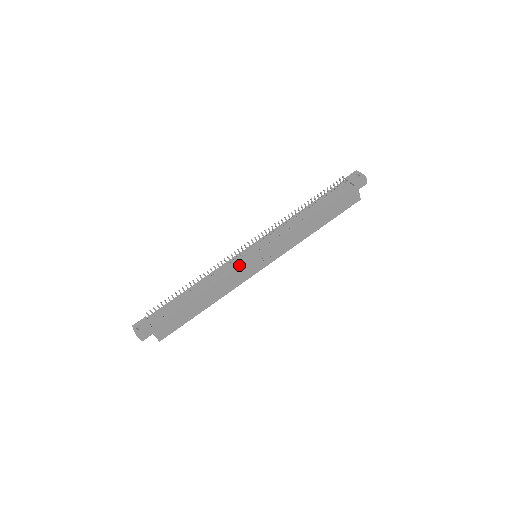
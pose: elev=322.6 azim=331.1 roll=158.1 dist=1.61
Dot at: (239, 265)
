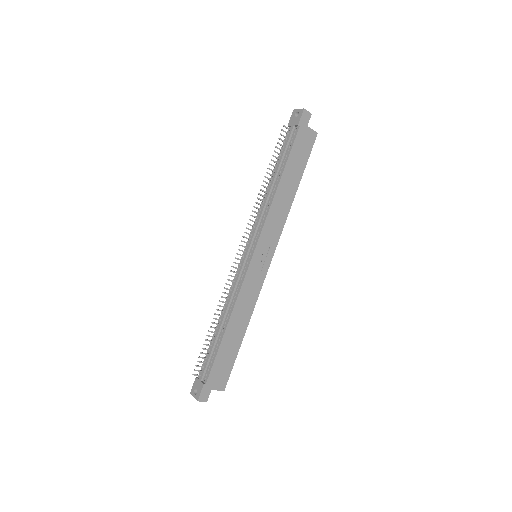
Dot at: (244, 276)
